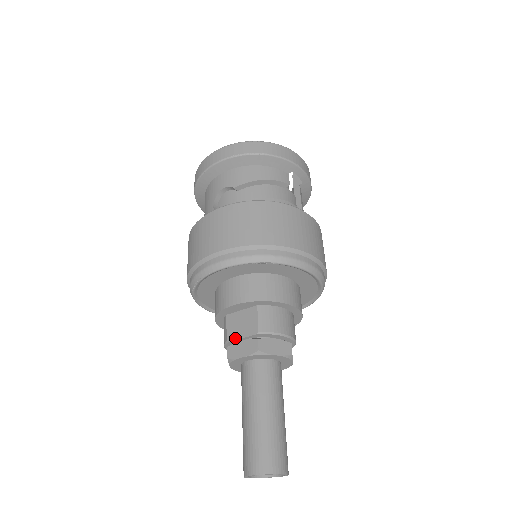
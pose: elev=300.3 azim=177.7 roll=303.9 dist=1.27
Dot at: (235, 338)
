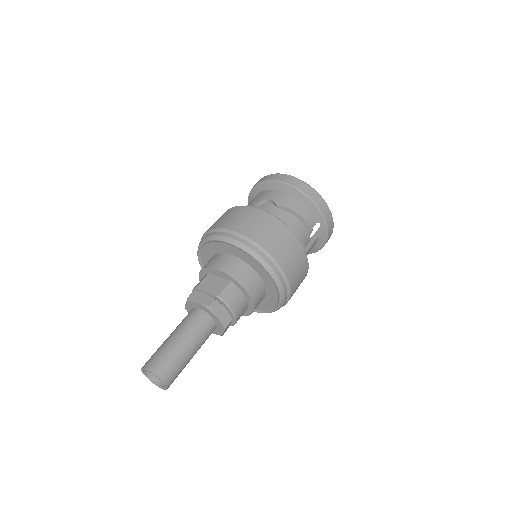
Dot at: (202, 289)
